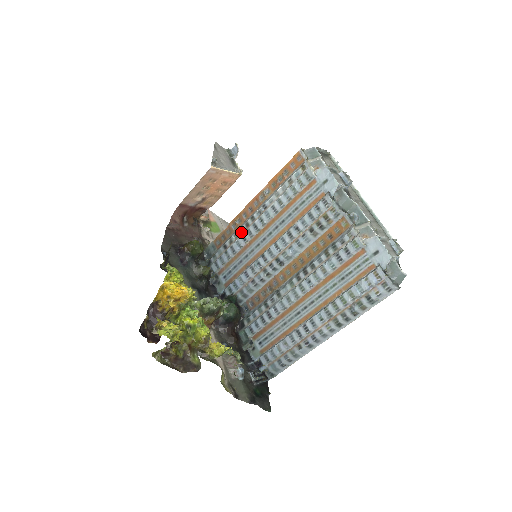
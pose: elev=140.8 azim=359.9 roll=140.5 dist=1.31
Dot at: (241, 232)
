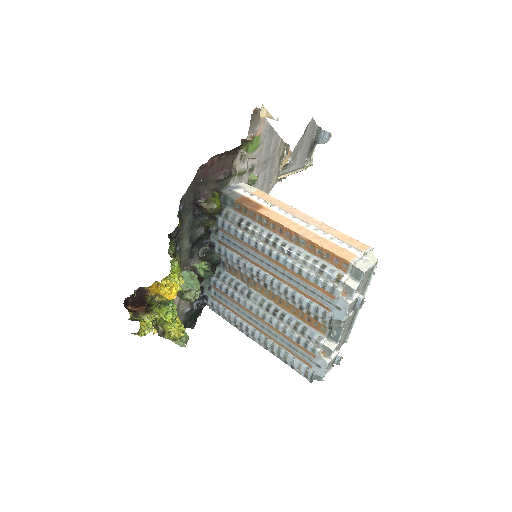
Dot at: (258, 237)
